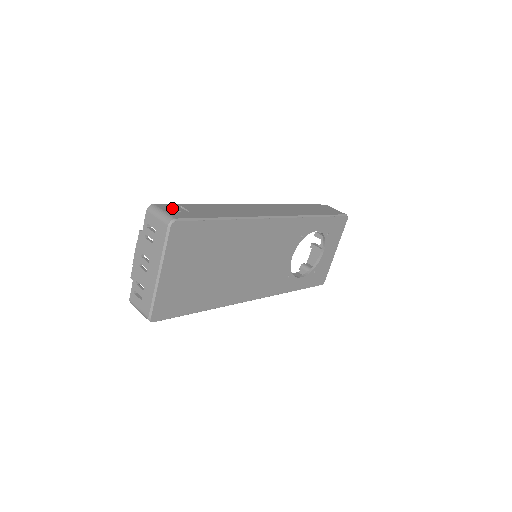
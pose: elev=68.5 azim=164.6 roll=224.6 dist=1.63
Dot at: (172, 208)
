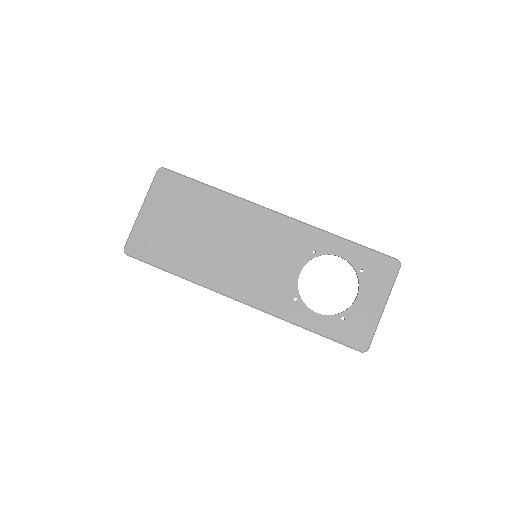
Dot at: occluded
